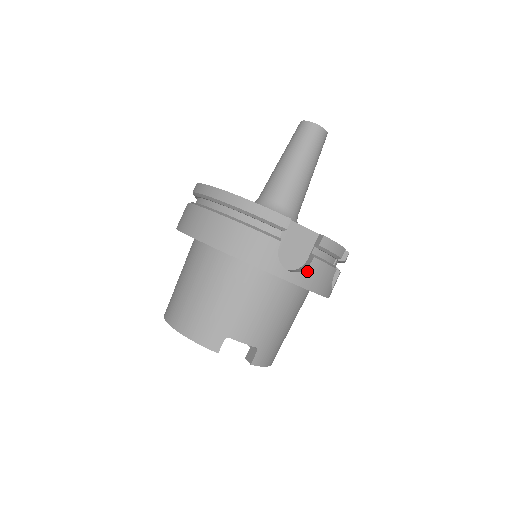
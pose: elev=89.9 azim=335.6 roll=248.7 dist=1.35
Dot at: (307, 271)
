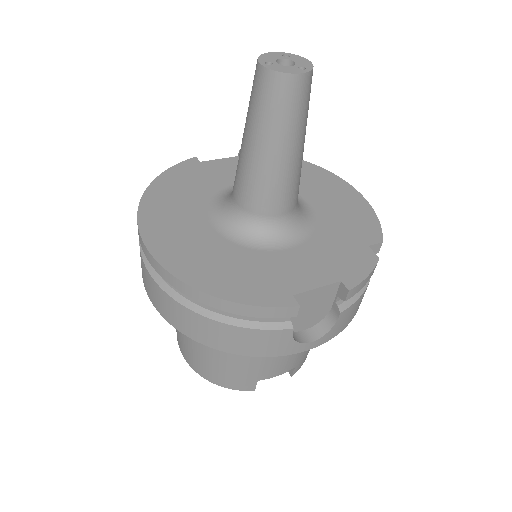
Dot at: (335, 326)
